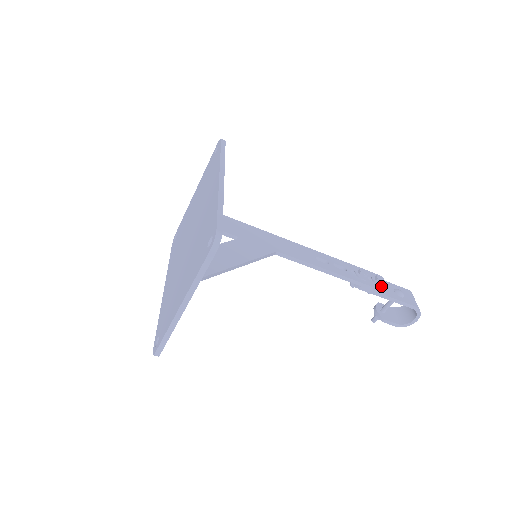
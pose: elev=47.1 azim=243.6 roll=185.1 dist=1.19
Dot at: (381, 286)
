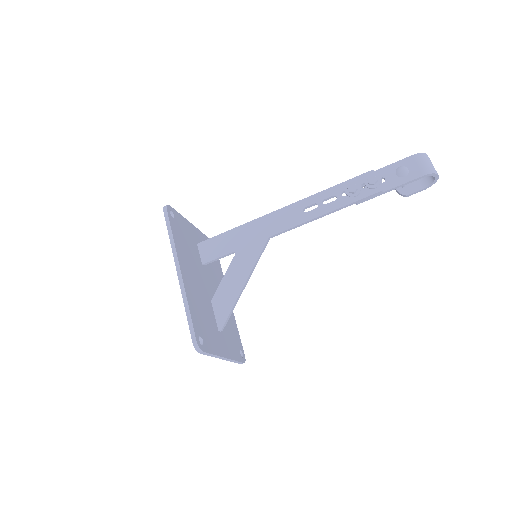
Dot at: (376, 187)
